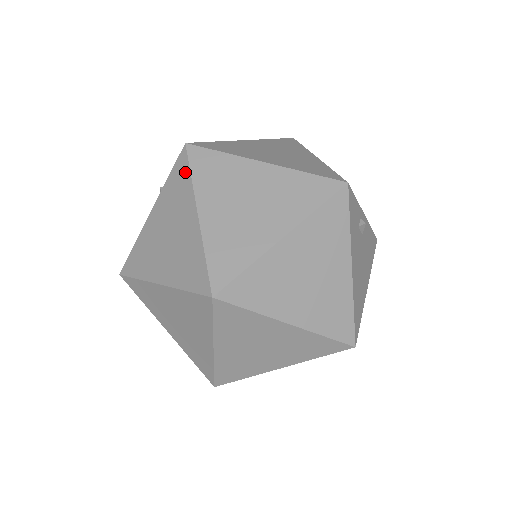
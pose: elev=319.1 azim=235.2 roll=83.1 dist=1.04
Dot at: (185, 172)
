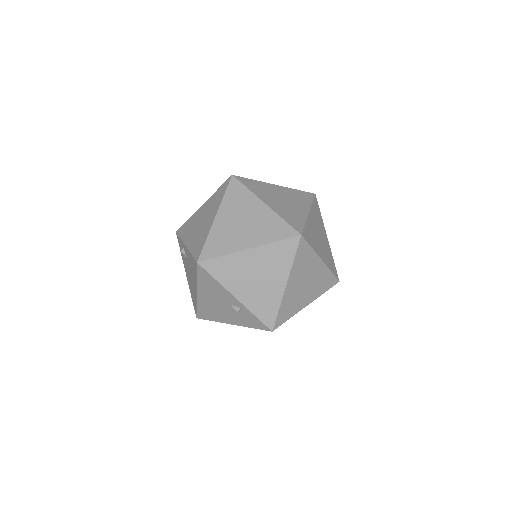
Dot at: (185, 224)
